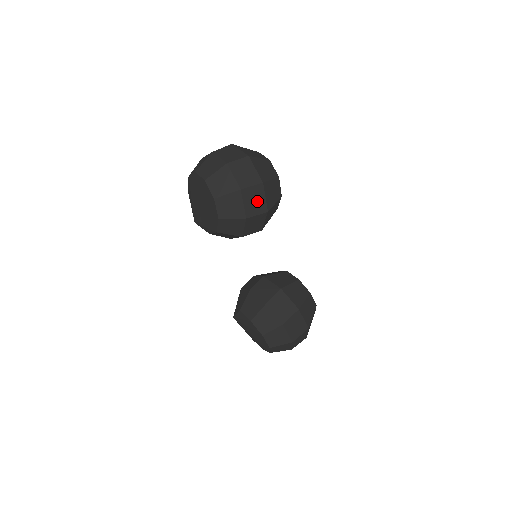
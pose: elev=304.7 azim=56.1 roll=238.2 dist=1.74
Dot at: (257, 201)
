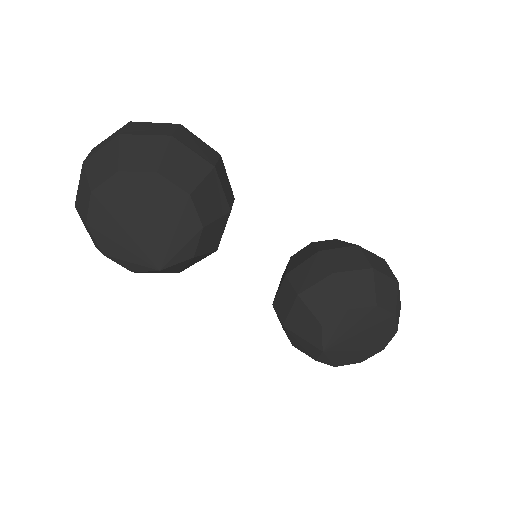
Dot at: (199, 145)
